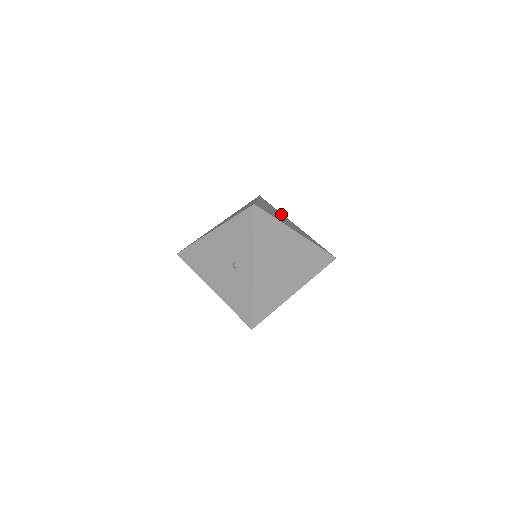
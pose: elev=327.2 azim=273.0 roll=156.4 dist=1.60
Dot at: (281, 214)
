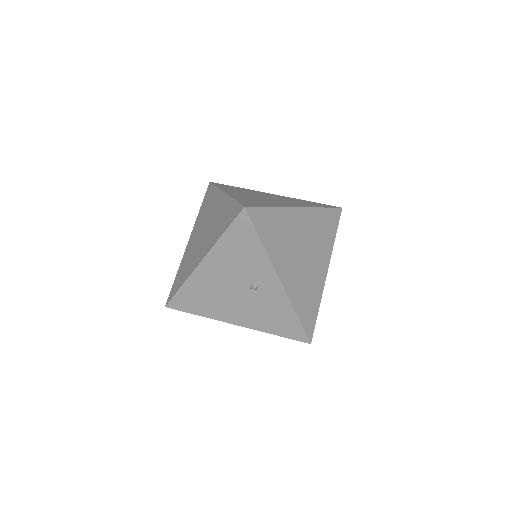
Dot at: (252, 191)
